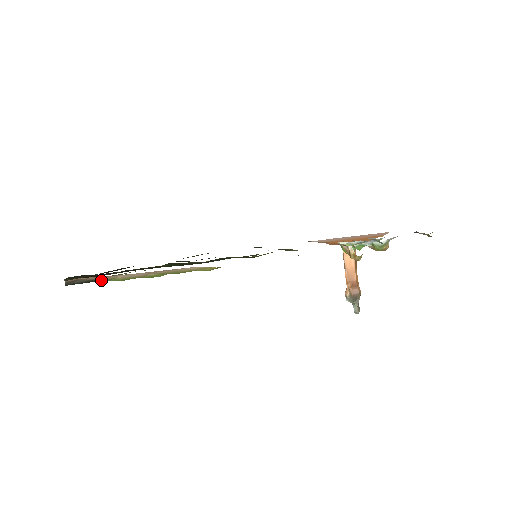
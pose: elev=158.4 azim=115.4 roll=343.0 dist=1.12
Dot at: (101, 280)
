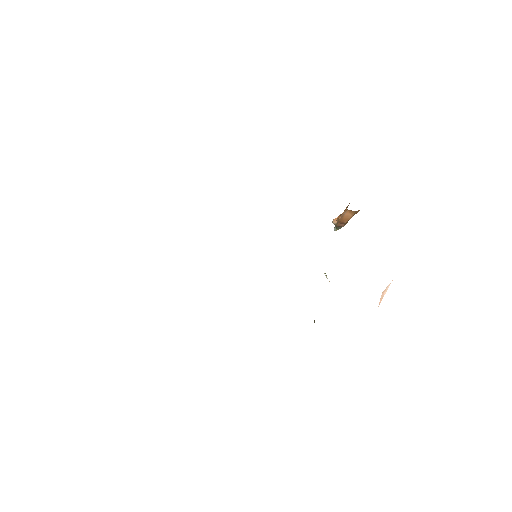
Dot at: occluded
